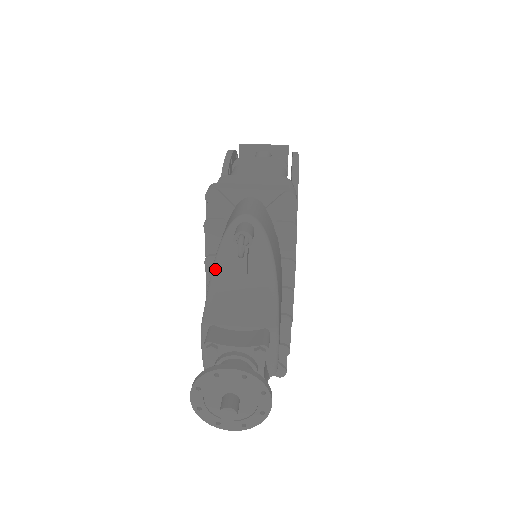
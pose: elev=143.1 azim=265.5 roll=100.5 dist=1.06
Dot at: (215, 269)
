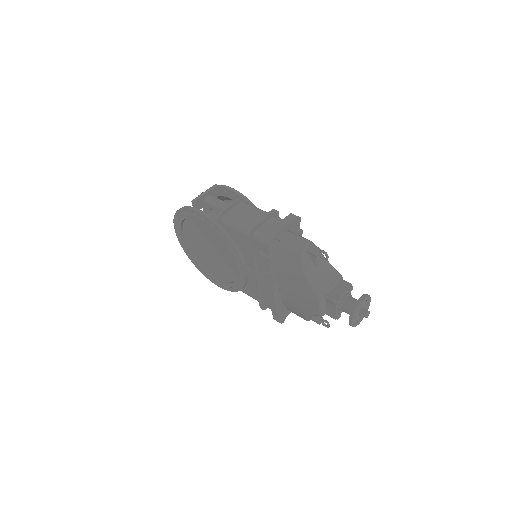
Dot at: (307, 273)
